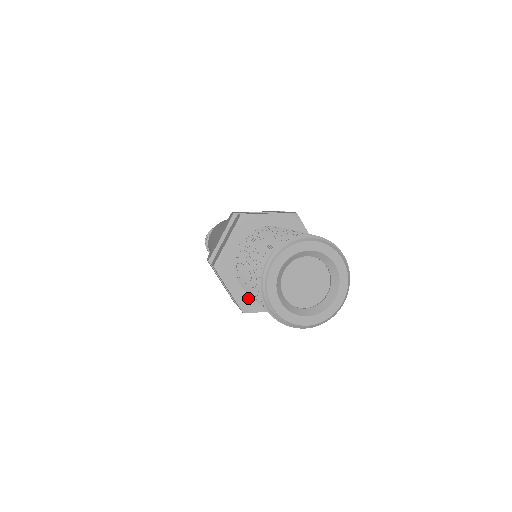
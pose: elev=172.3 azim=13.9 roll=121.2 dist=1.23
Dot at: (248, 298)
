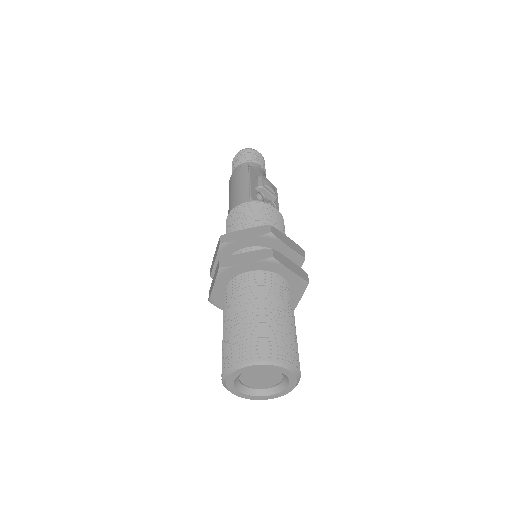
Dot at: occluded
